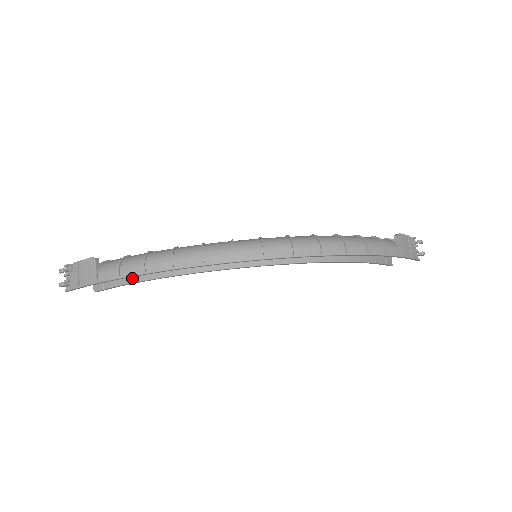
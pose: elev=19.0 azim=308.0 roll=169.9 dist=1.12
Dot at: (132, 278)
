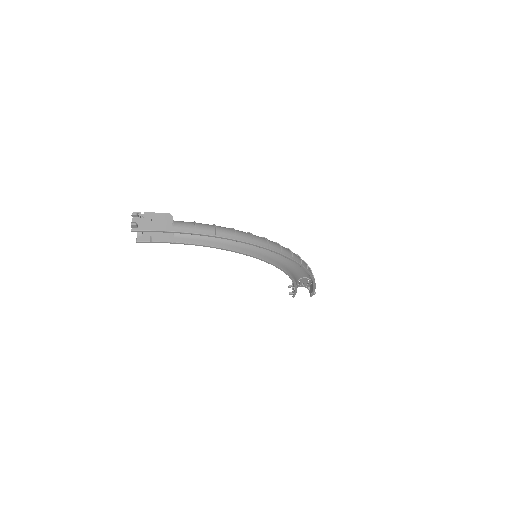
Dot at: (184, 240)
